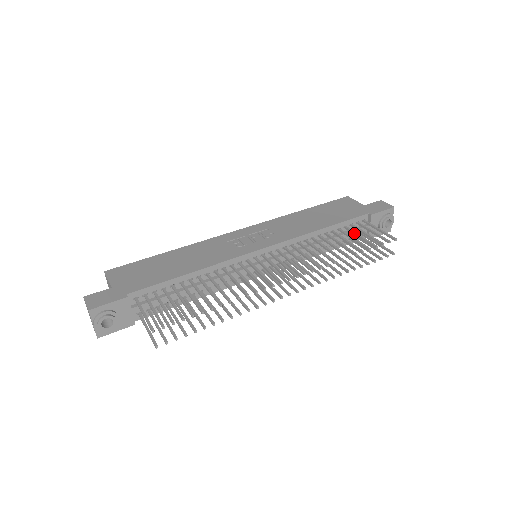
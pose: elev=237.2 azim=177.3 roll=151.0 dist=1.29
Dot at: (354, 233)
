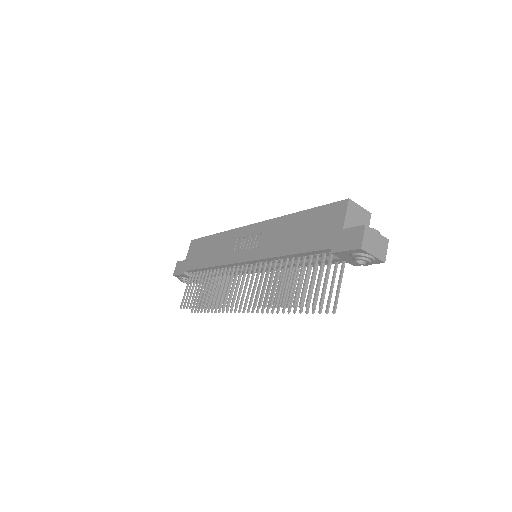
Dot at: (306, 272)
